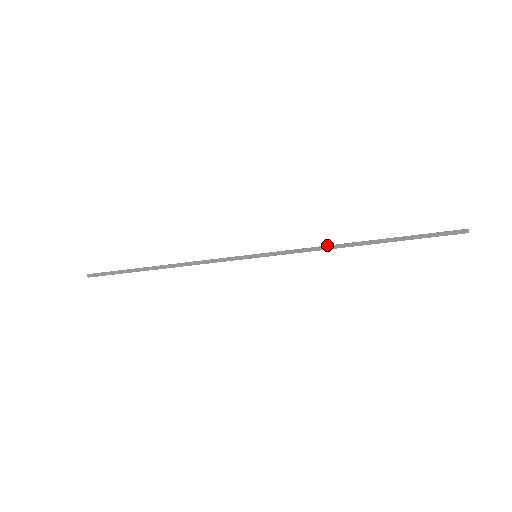
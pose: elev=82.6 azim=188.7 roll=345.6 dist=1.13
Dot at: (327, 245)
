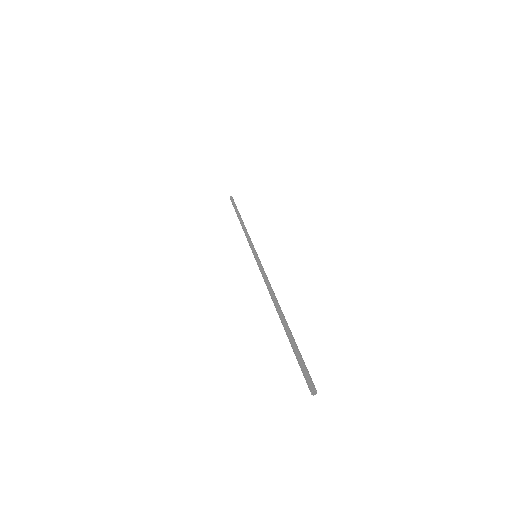
Dot at: (268, 290)
